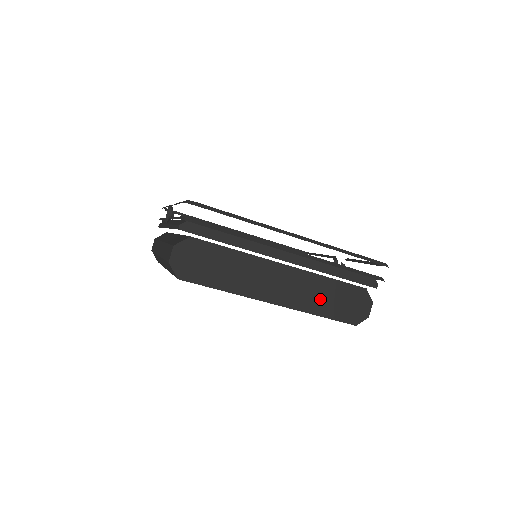
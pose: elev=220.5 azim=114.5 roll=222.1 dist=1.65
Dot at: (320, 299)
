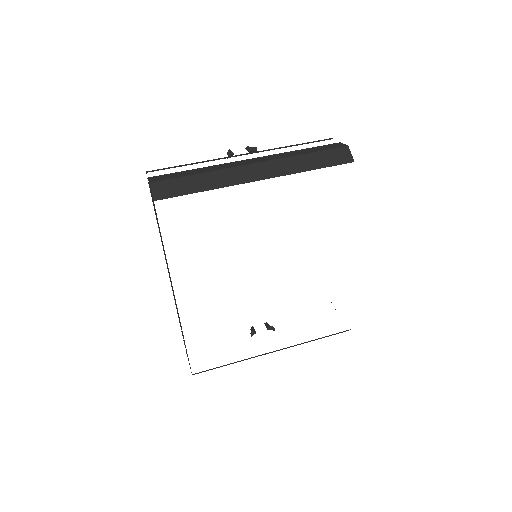
Dot at: occluded
